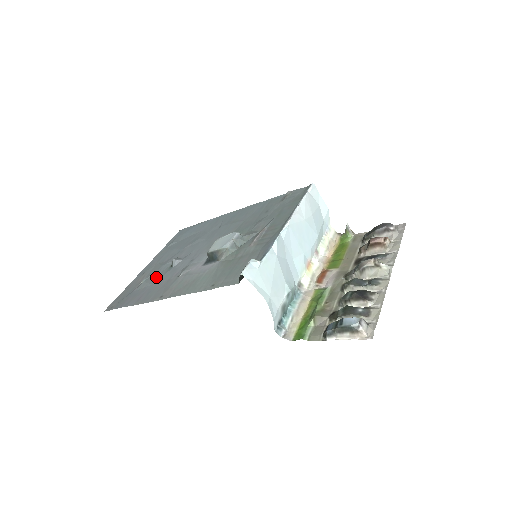
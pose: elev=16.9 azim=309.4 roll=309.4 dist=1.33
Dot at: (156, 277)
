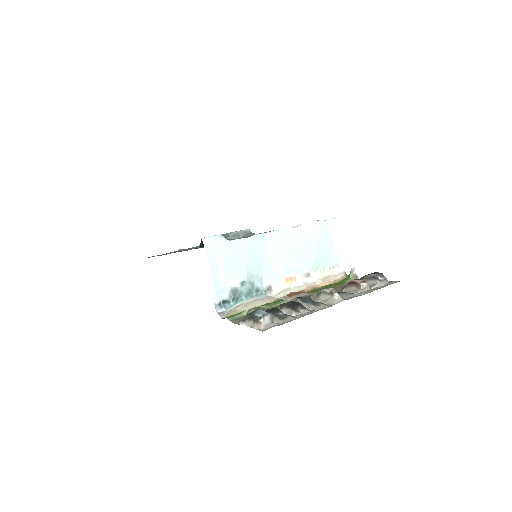
Dot at: occluded
